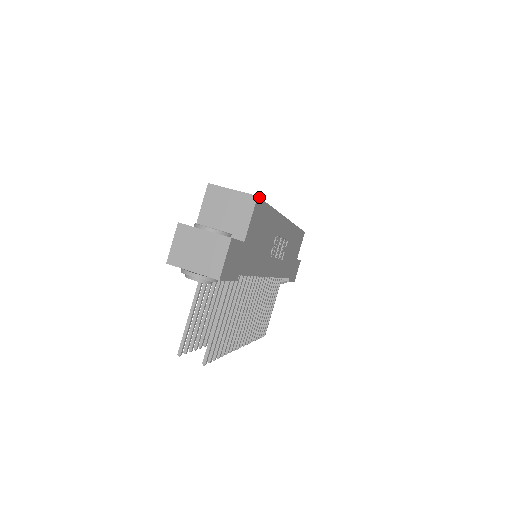
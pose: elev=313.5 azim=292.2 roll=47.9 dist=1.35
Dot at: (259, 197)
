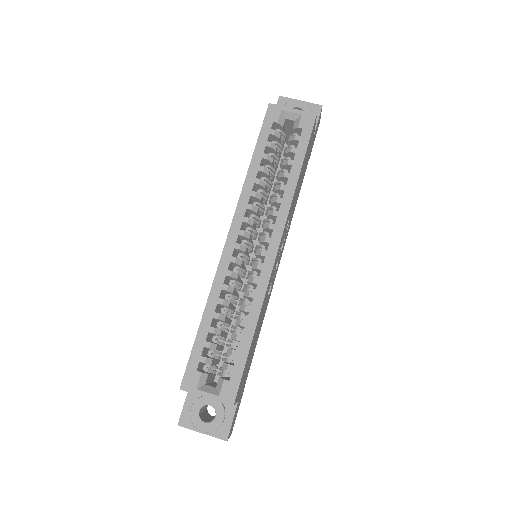
Dot at: (235, 399)
